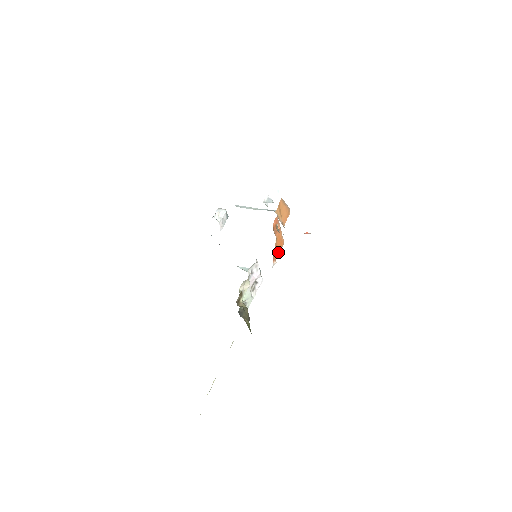
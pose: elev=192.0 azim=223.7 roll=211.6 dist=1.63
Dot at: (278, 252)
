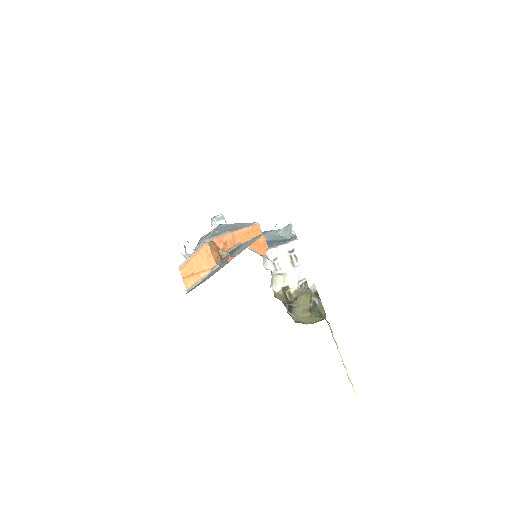
Dot at: (261, 239)
